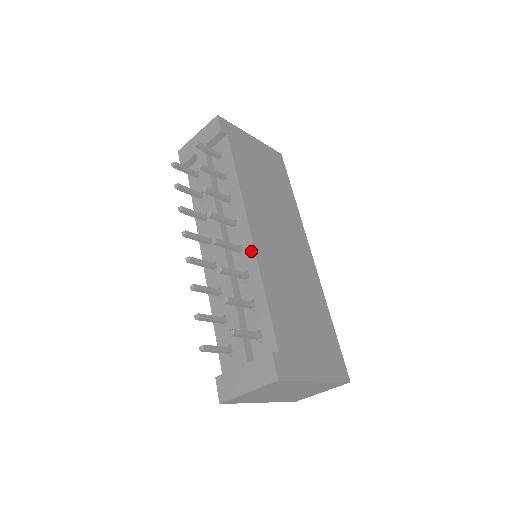
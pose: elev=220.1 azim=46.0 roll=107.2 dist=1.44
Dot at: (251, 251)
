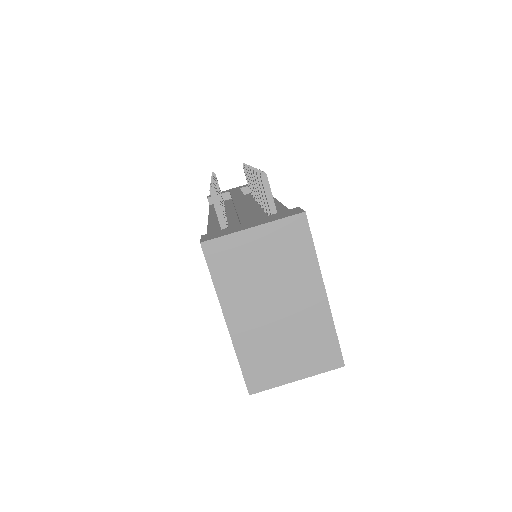
Dot at: (276, 204)
